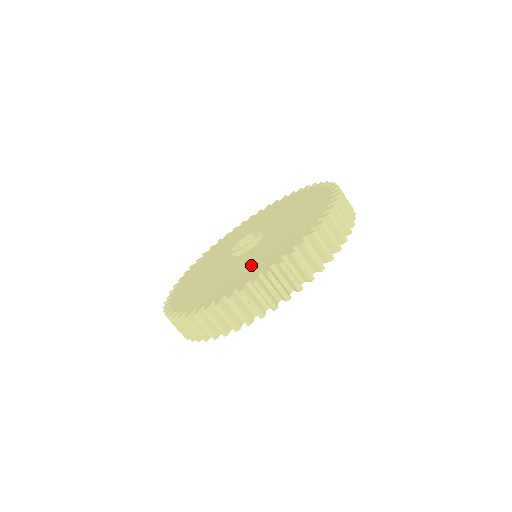
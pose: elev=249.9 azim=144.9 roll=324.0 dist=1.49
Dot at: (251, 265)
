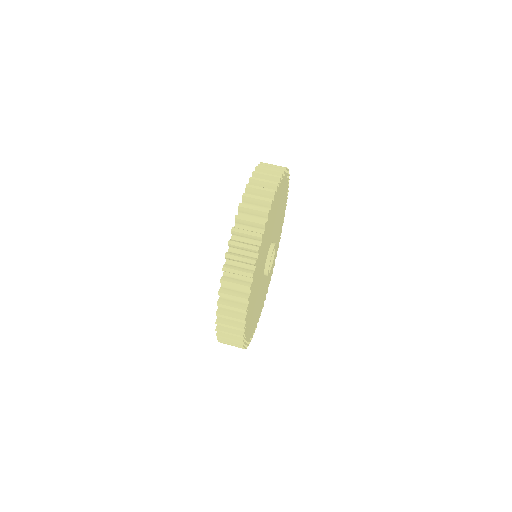
Dot at: occluded
